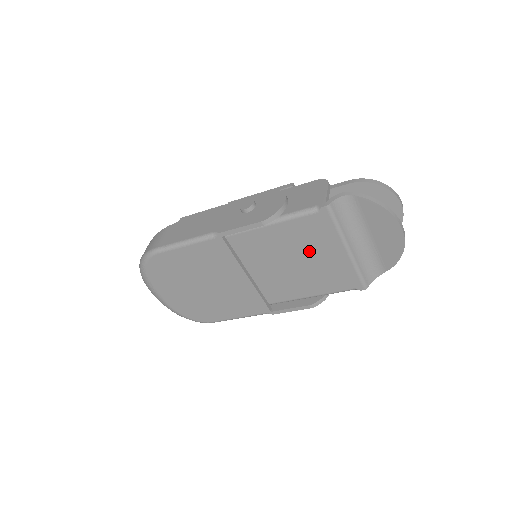
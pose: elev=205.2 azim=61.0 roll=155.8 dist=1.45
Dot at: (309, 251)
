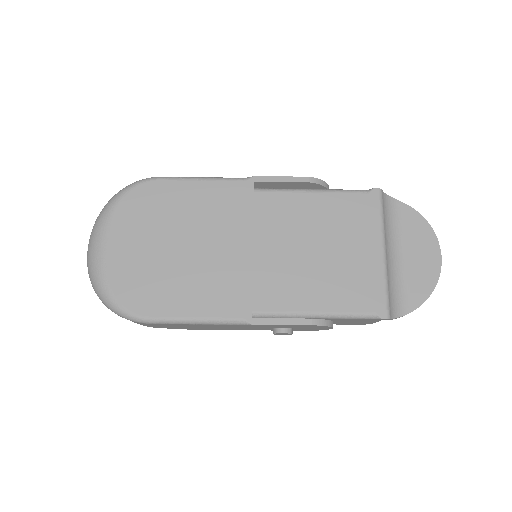
Dot at: (340, 239)
